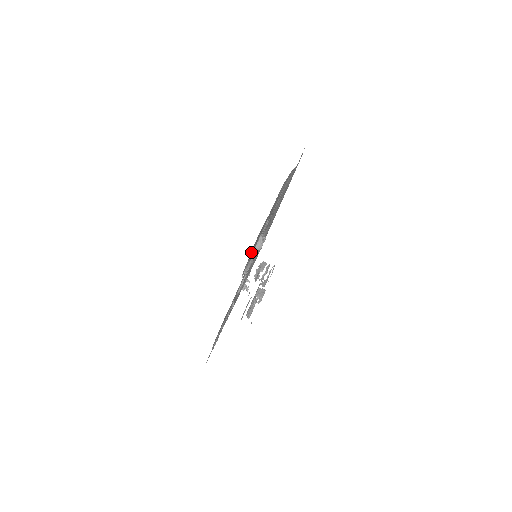
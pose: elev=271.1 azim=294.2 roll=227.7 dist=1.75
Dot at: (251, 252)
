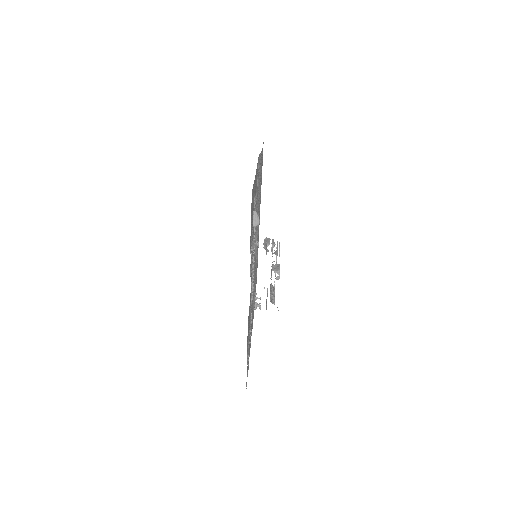
Dot at: (251, 220)
